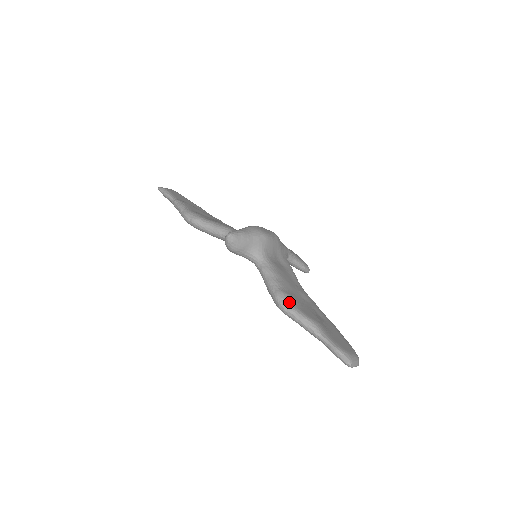
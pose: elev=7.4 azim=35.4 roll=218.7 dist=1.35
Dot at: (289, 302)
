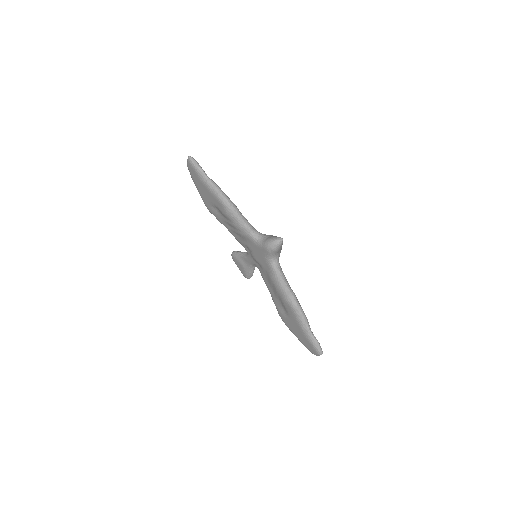
Dot at: occluded
